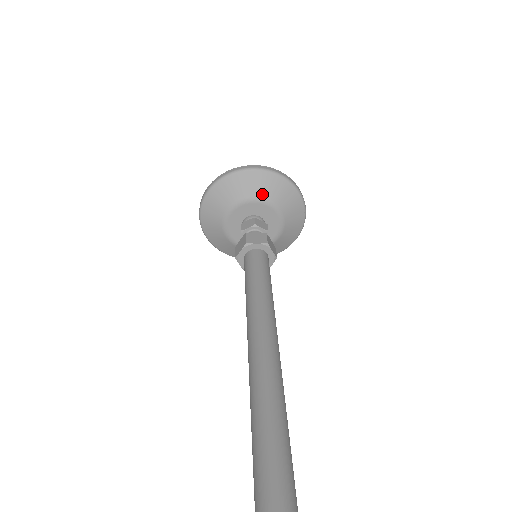
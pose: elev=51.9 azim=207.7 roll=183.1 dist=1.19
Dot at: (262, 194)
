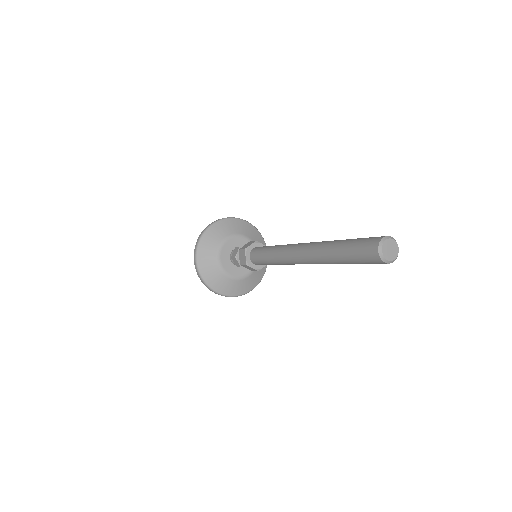
Dot at: (251, 237)
